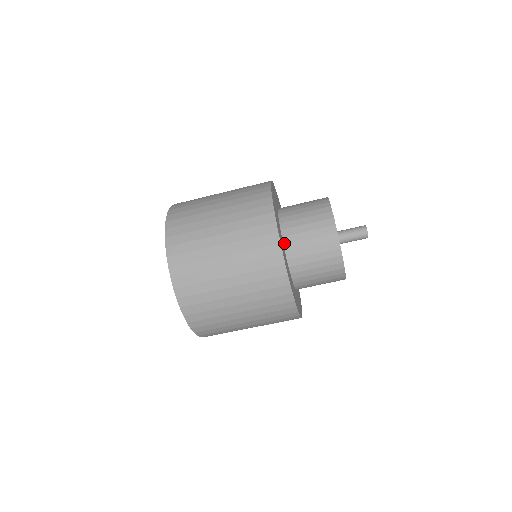
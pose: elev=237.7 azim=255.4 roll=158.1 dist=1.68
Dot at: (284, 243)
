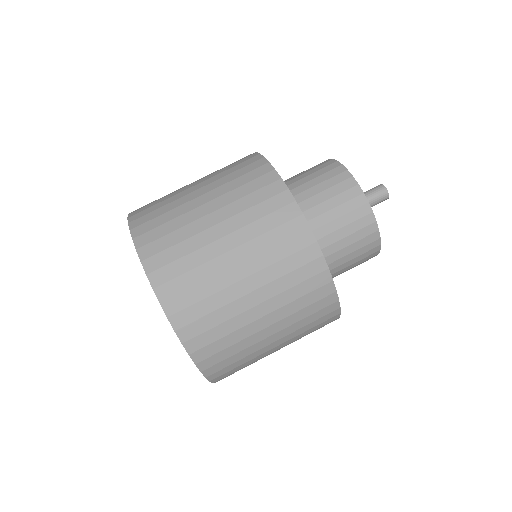
Dot at: occluded
